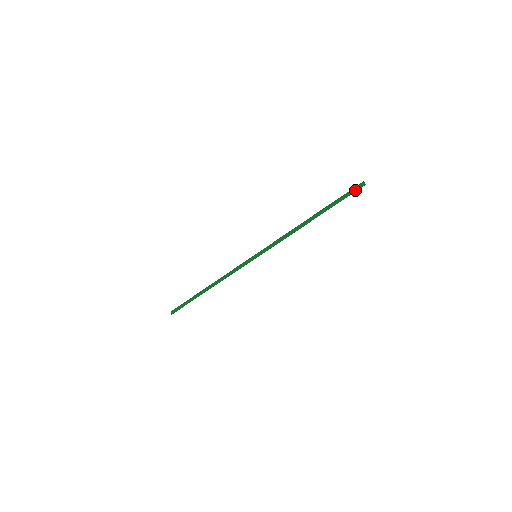
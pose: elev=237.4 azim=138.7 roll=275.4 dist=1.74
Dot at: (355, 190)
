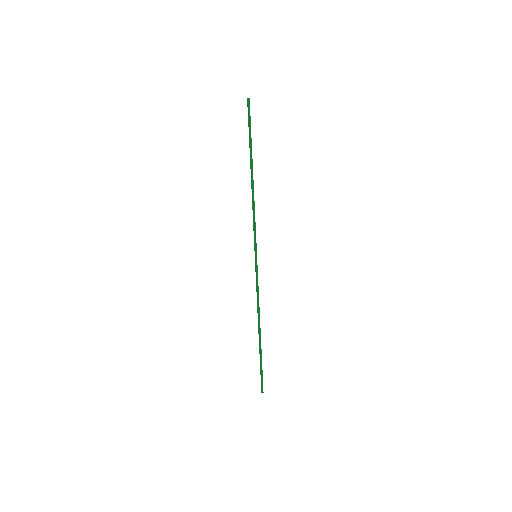
Dot at: (248, 111)
